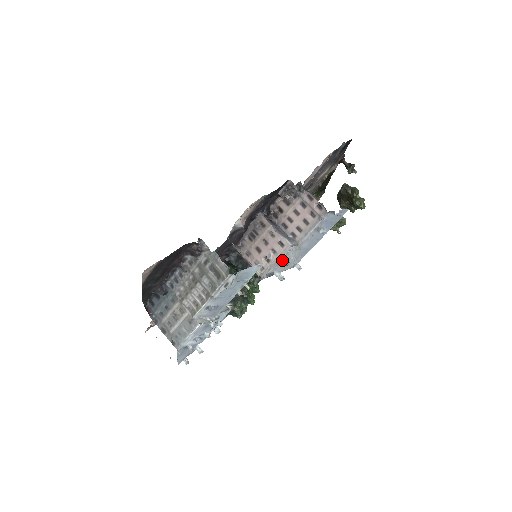
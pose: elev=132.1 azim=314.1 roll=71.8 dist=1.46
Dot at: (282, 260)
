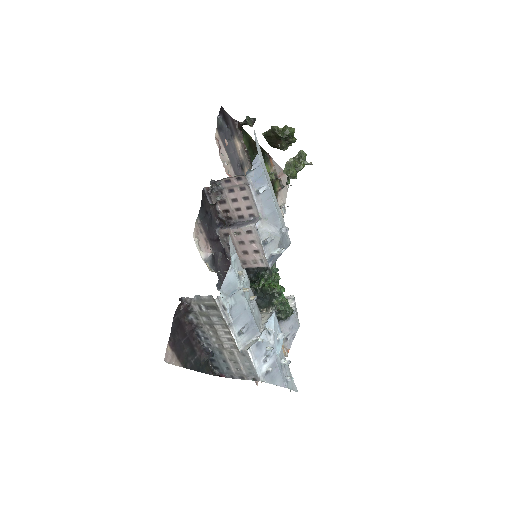
Dot at: (263, 241)
